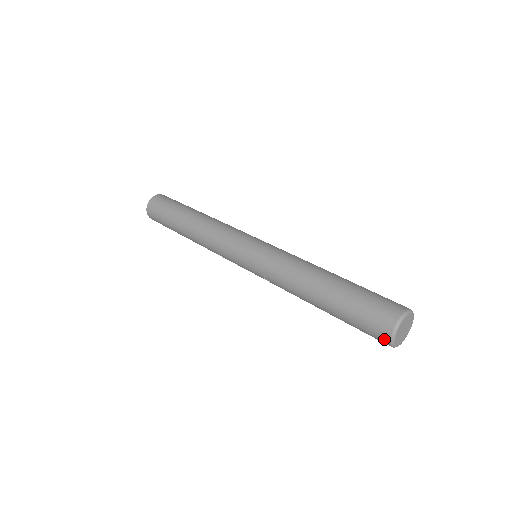
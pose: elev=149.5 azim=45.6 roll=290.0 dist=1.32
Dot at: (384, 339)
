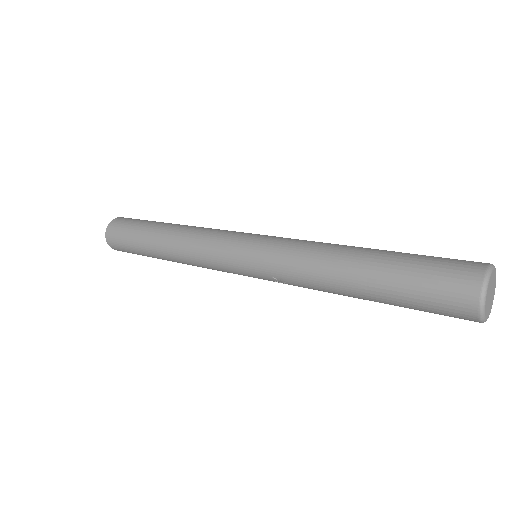
Dot at: (469, 316)
